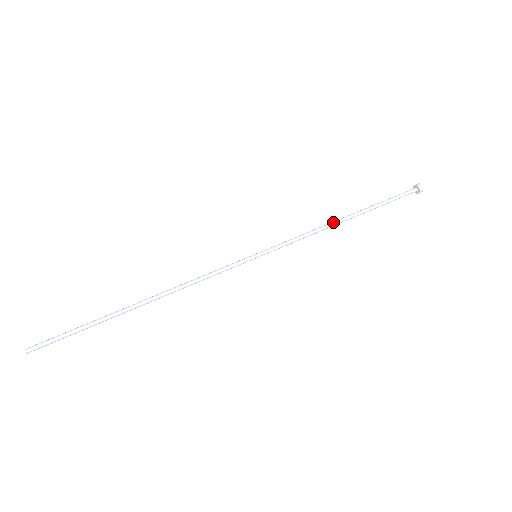
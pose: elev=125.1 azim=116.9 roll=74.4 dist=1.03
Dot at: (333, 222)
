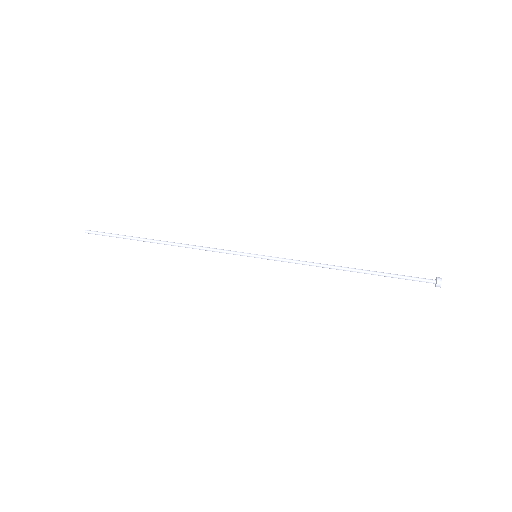
Dot at: (334, 266)
